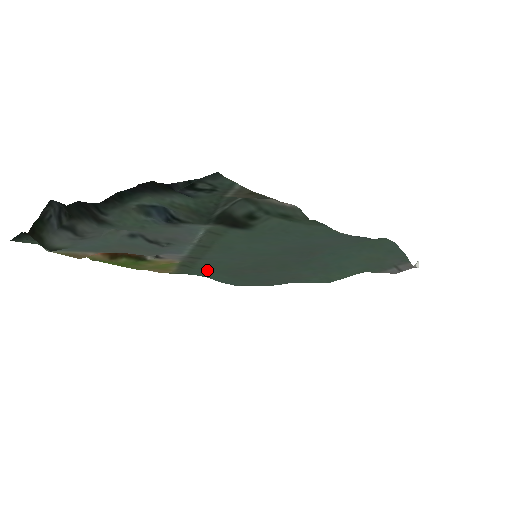
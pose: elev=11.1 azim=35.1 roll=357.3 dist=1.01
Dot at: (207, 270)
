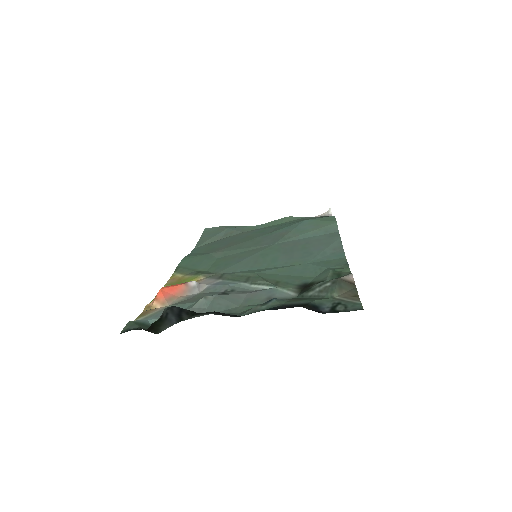
Dot at: (202, 263)
